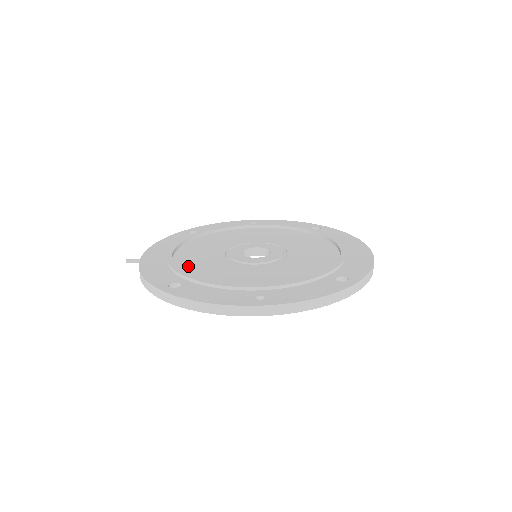
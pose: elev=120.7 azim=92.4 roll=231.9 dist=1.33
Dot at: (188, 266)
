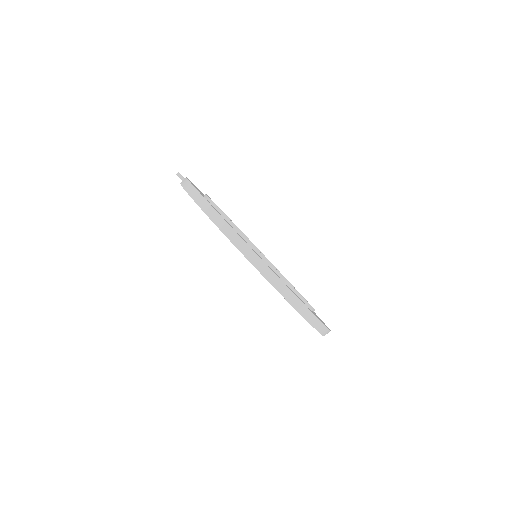
Dot at: occluded
